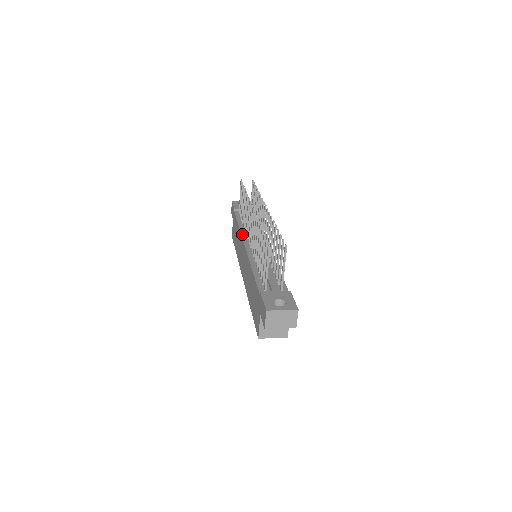
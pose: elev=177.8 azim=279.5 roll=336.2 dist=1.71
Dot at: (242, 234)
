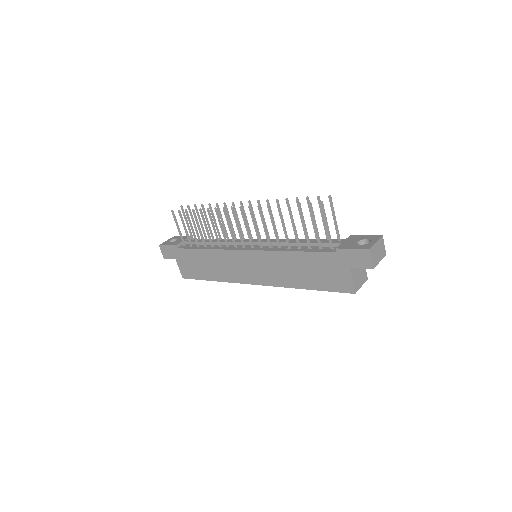
Dot at: (224, 249)
